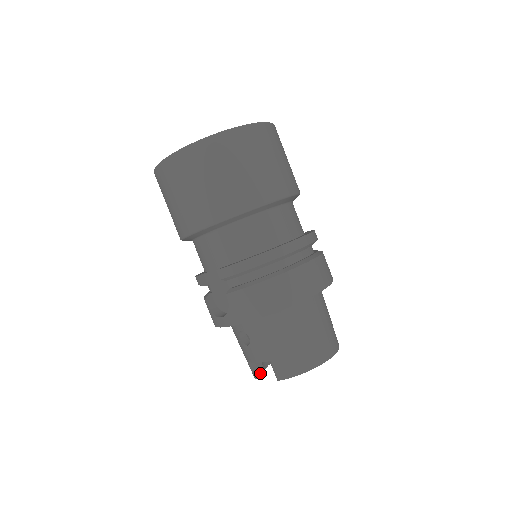
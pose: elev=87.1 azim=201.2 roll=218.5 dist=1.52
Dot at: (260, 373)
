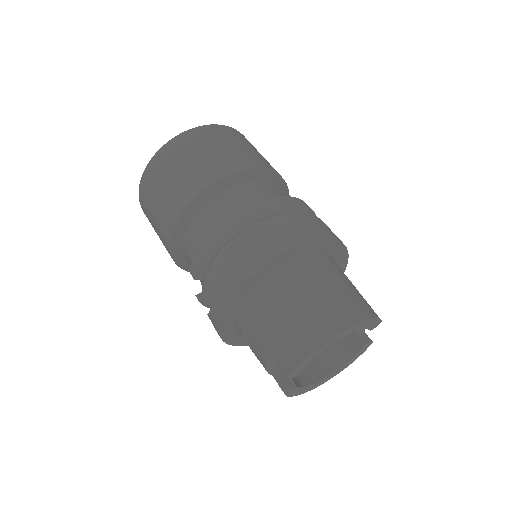
Dot at: (287, 386)
